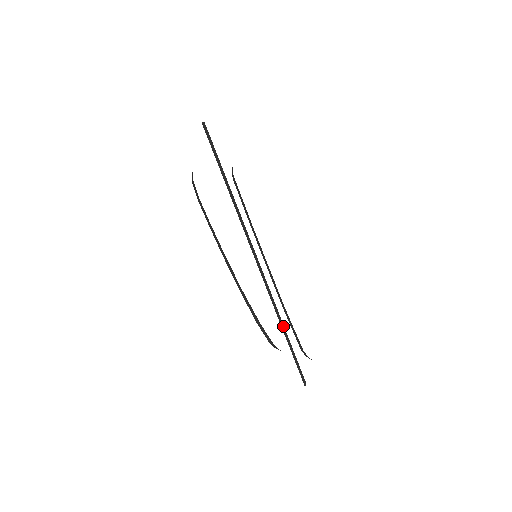
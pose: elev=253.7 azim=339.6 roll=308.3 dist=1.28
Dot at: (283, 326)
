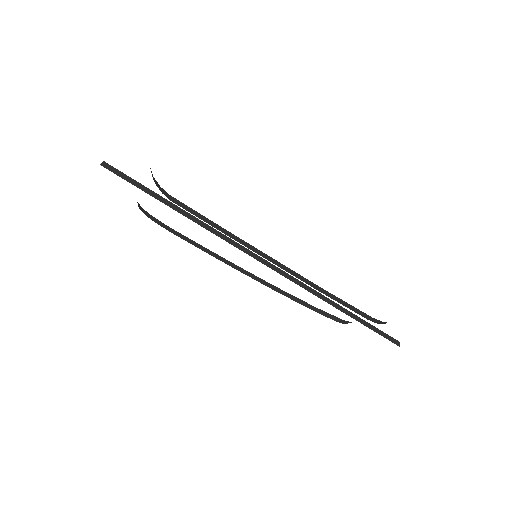
Dot at: (335, 304)
